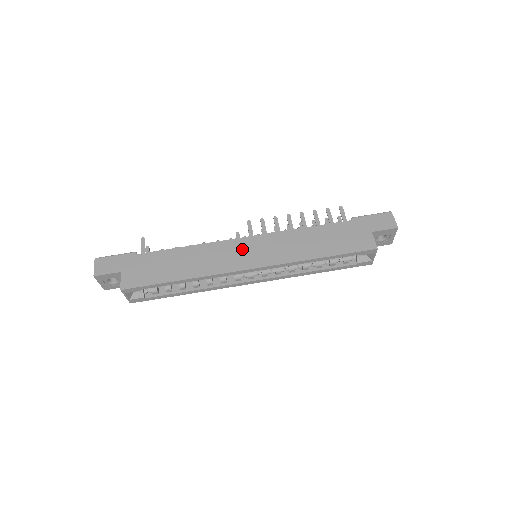
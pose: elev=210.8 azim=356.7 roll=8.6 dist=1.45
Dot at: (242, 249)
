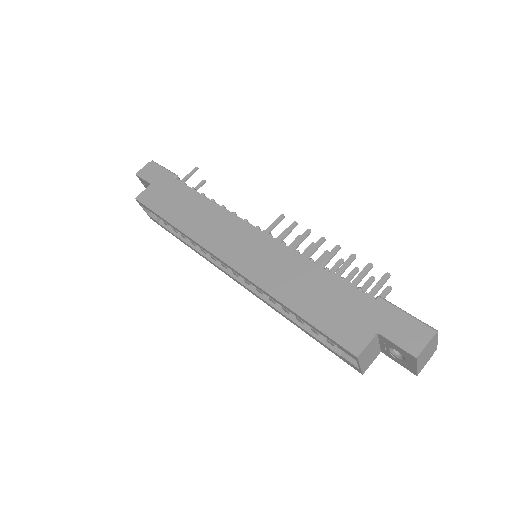
Dot at: (240, 236)
